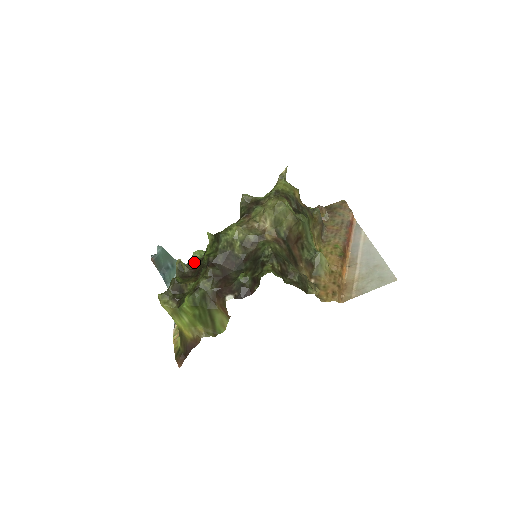
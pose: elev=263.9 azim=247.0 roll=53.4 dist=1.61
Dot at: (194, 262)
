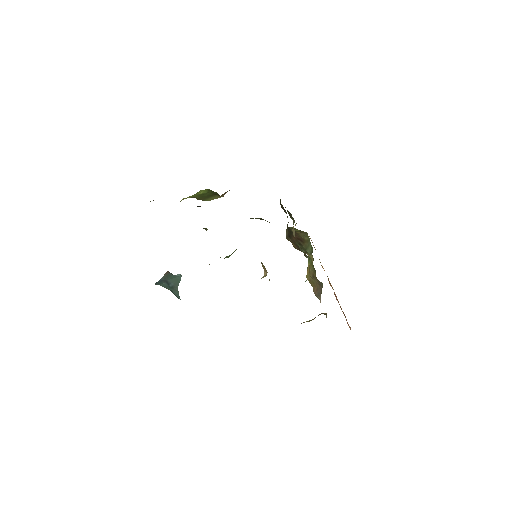
Dot at: occluded
